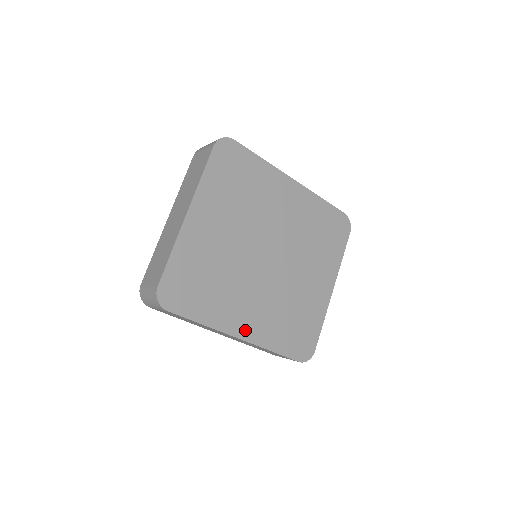
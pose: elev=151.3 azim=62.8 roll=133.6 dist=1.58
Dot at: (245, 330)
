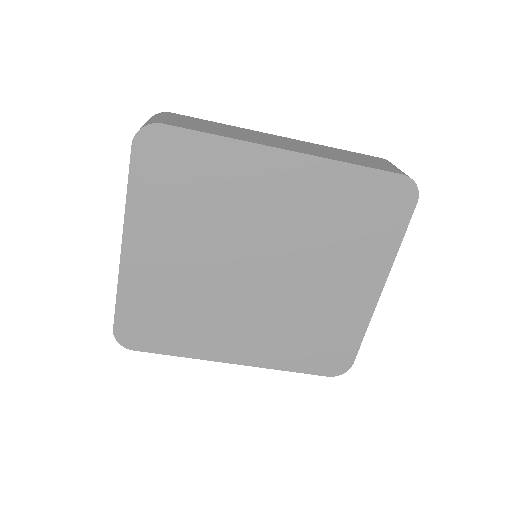
Dot at: (240, 355)
